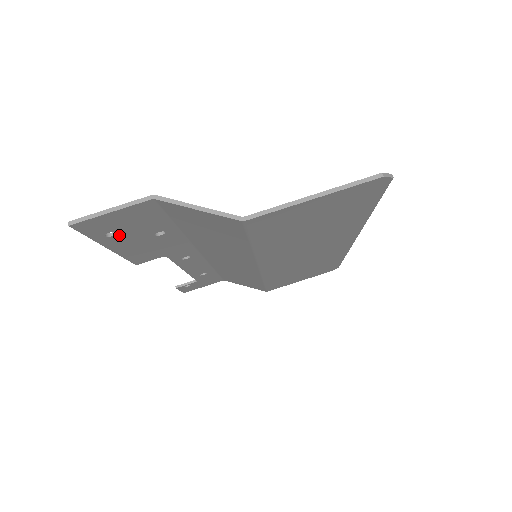
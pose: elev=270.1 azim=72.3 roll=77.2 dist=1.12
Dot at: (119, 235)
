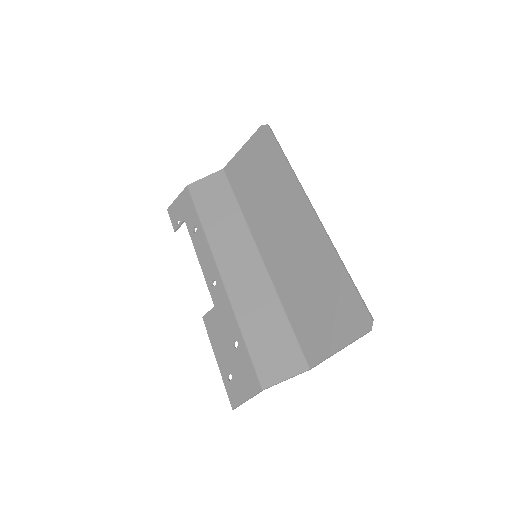
Dot at: (231, 370)
